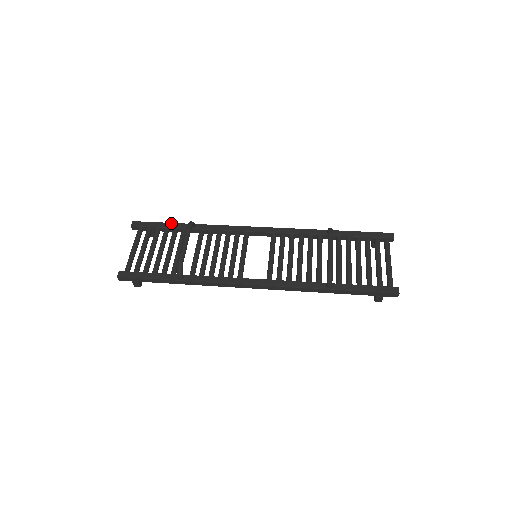
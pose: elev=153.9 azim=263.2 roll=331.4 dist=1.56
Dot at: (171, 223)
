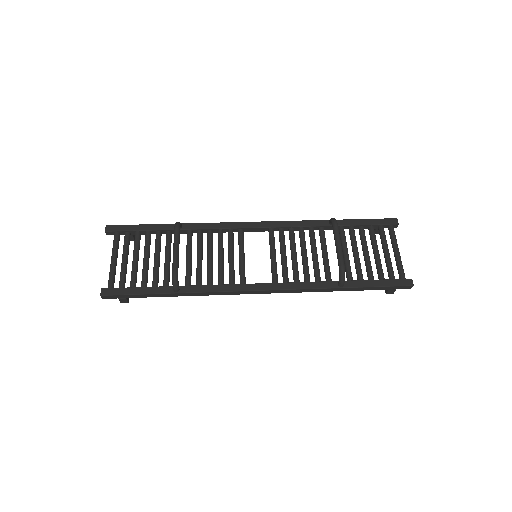
Dot at: (153, 224)
